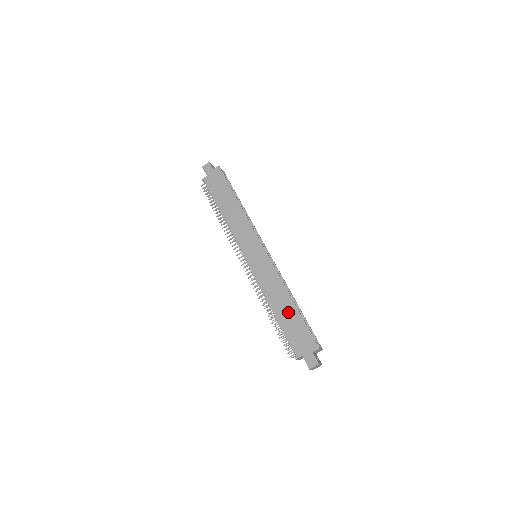
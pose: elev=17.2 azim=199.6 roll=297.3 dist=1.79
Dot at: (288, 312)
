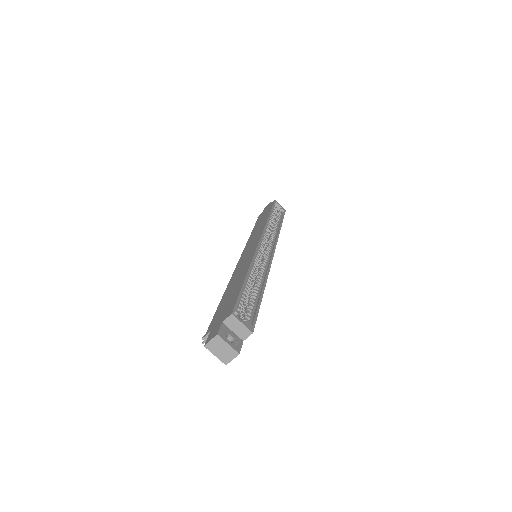
Dot at: (234, 287)
